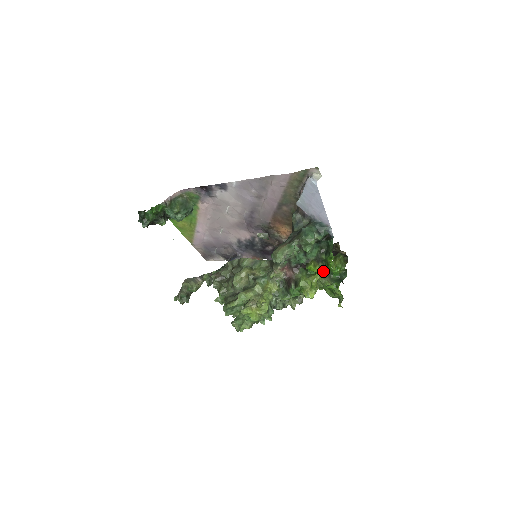
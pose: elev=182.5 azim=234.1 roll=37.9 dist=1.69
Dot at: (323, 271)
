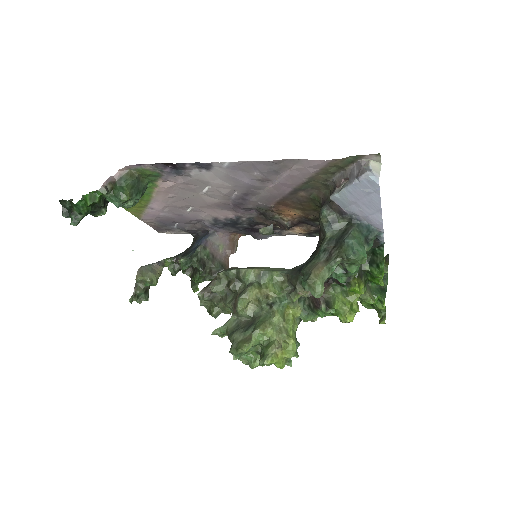
Dot at: (364, 285)
